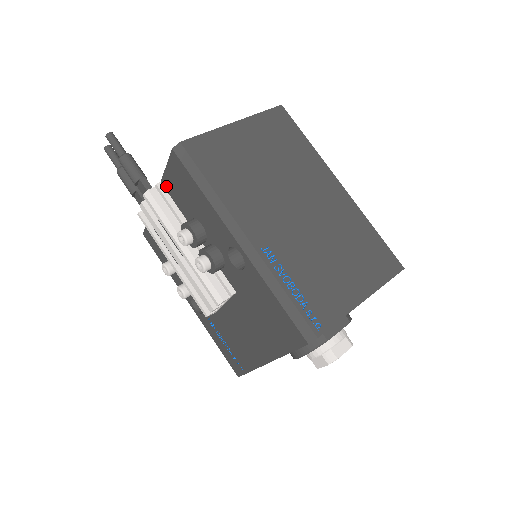
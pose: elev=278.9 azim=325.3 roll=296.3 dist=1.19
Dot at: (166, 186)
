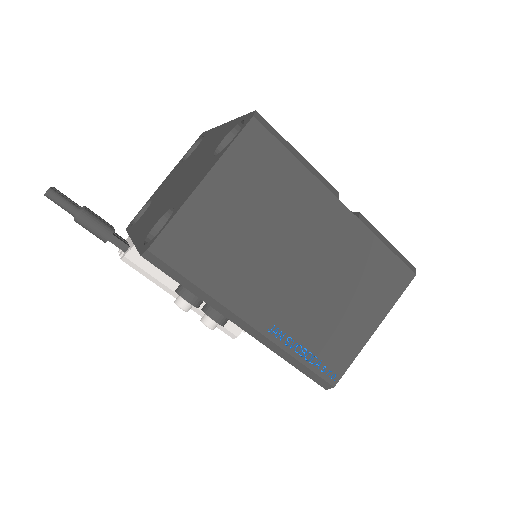
Dot at: occluded
